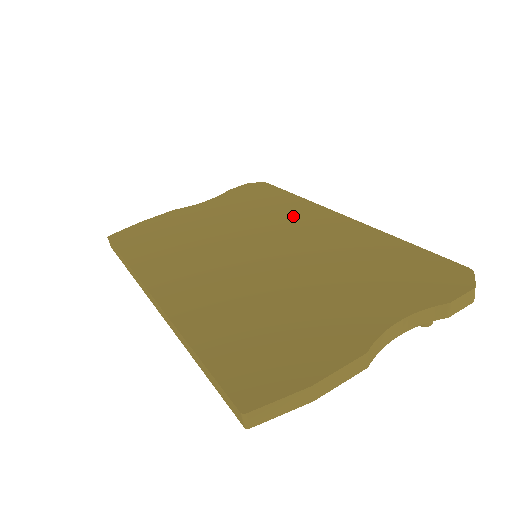
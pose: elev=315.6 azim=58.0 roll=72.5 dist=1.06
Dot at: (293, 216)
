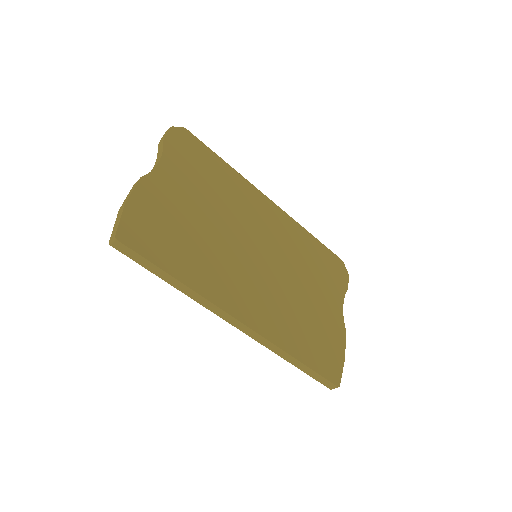
Dot at: (248, 202)
